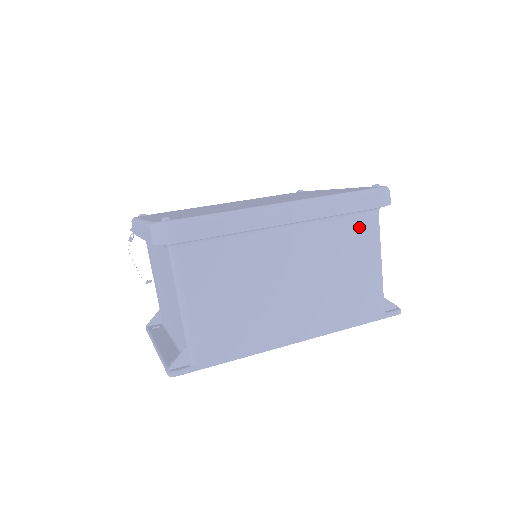
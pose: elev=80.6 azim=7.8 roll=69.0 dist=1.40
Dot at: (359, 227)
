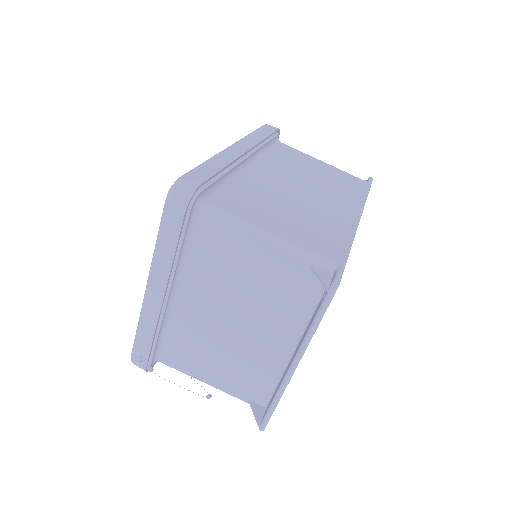
Dot at: (284, 151)
